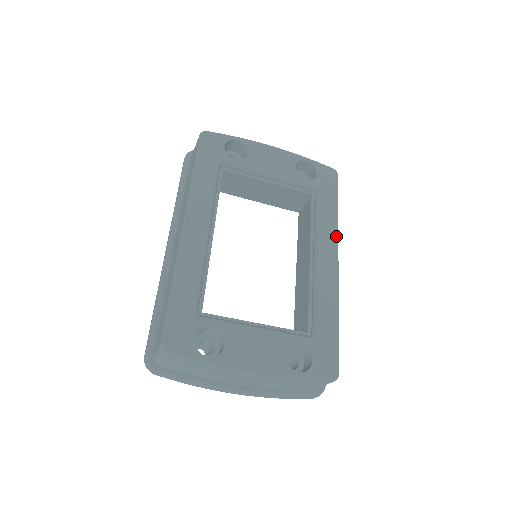
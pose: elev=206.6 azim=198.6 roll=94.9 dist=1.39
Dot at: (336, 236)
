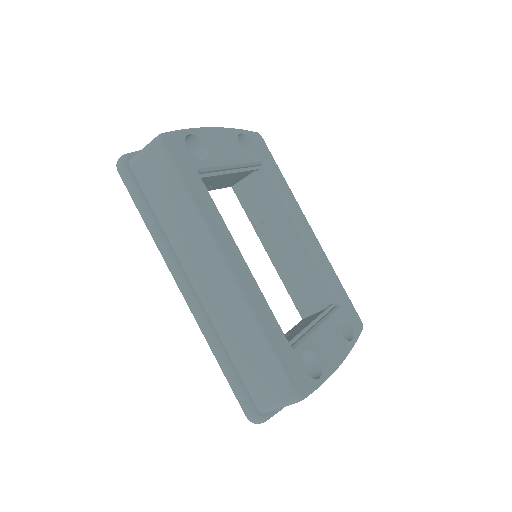
Dot at: (298, 204)
